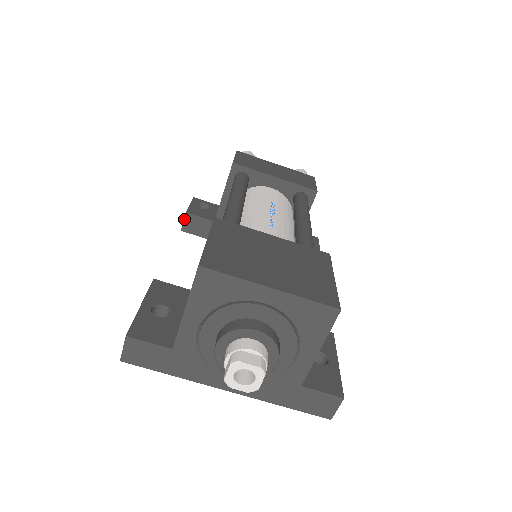
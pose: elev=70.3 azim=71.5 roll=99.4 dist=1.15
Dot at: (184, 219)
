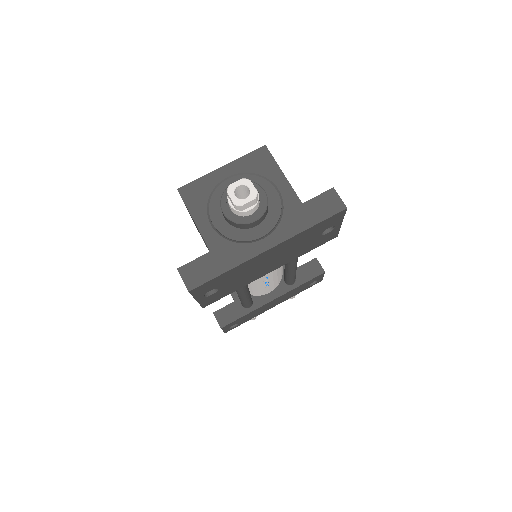
Dot at: (216, 319)
